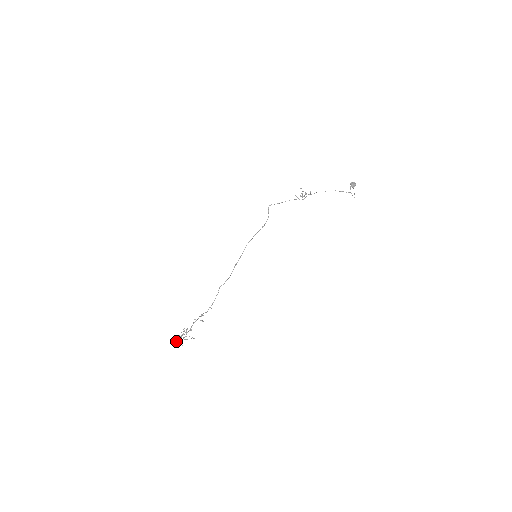
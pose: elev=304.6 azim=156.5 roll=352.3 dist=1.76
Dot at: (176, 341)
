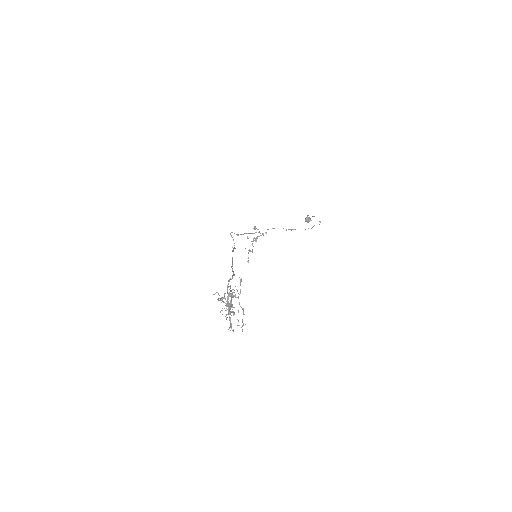
Dot at: occluded
